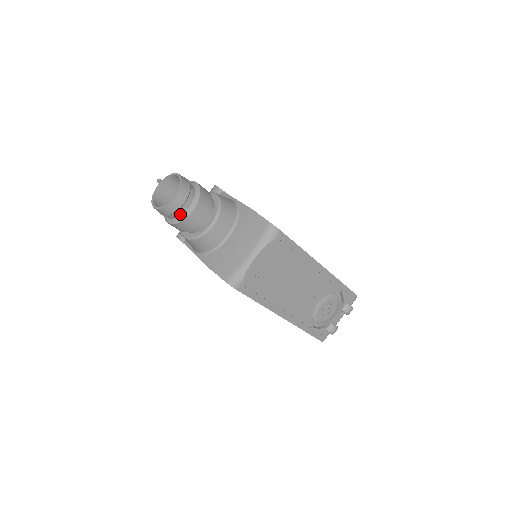
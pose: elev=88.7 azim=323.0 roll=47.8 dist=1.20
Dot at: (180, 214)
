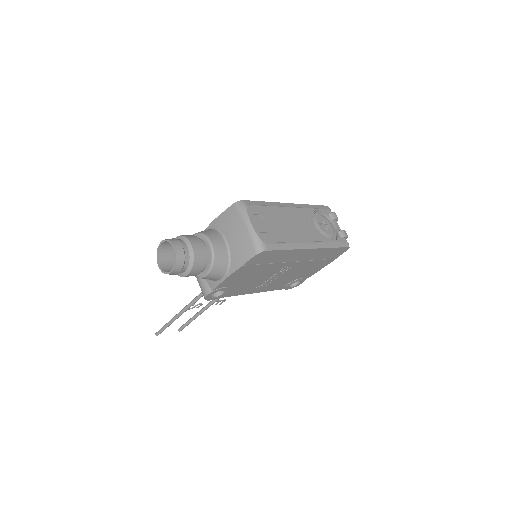
Dot at: (188, 256)
